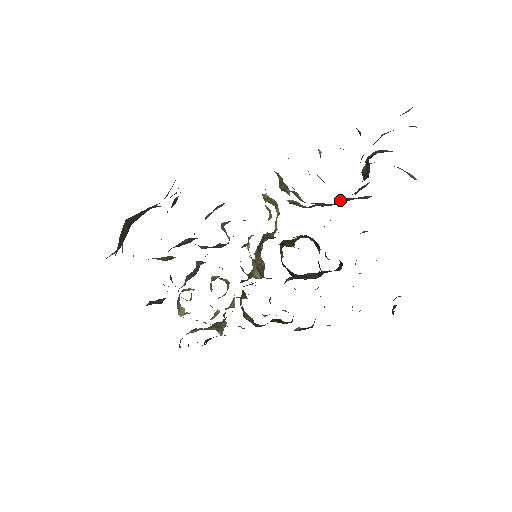
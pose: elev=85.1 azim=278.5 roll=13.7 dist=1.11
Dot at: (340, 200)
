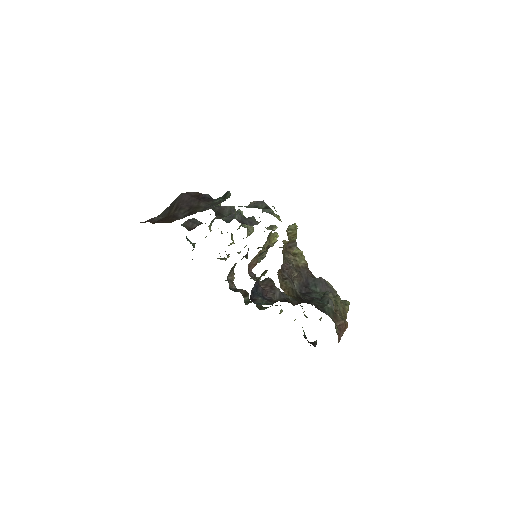
Dot at: (318, 280)
